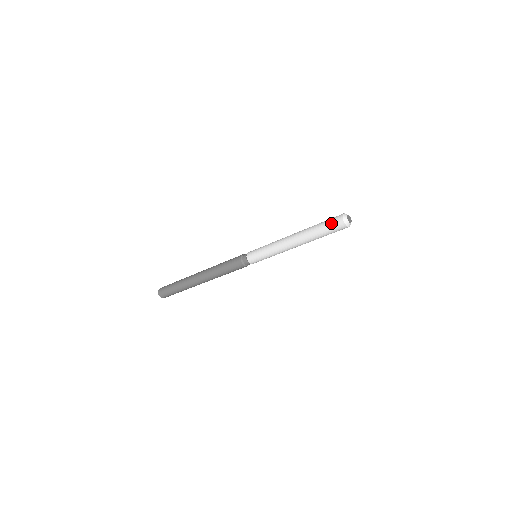
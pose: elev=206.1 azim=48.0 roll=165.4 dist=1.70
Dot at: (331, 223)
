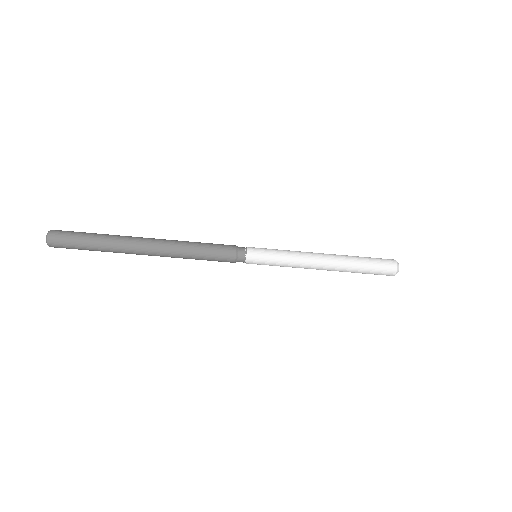
Dot at: (381, 261)
